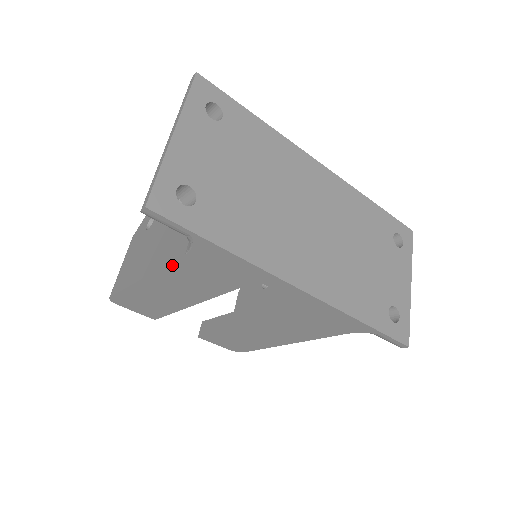
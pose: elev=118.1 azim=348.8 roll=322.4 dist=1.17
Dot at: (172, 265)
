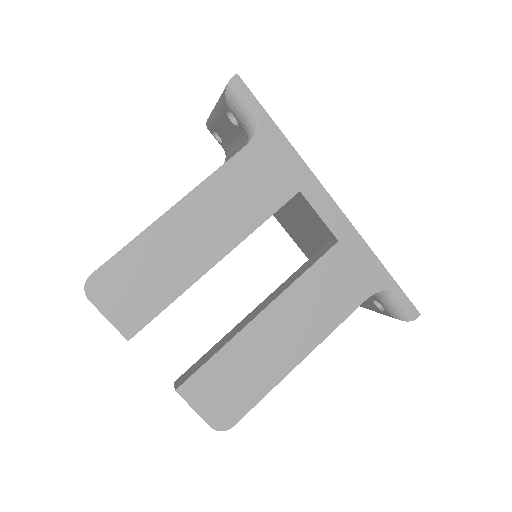
Dot at: (222, 170)
